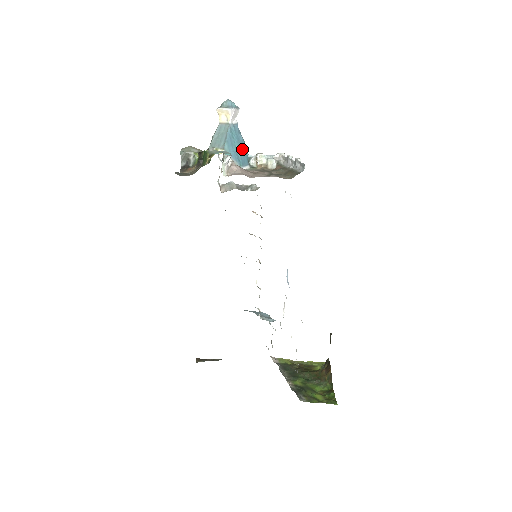
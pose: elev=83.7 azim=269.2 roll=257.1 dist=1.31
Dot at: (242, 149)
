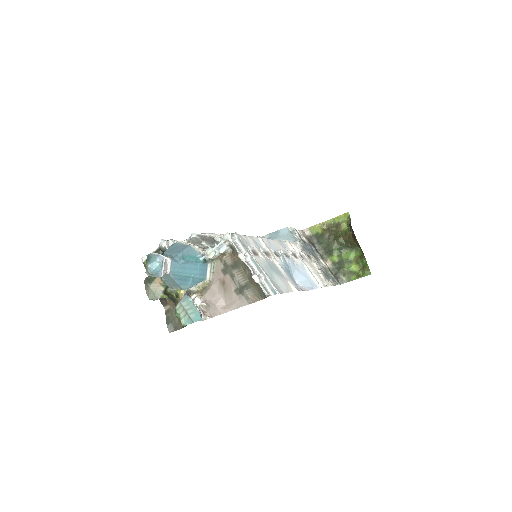
Dot at: (193, 266)
